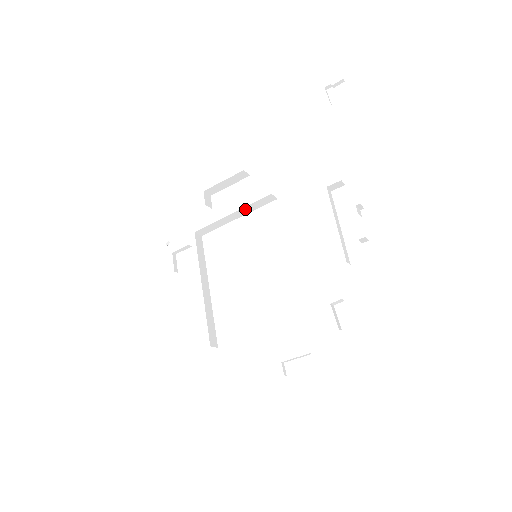
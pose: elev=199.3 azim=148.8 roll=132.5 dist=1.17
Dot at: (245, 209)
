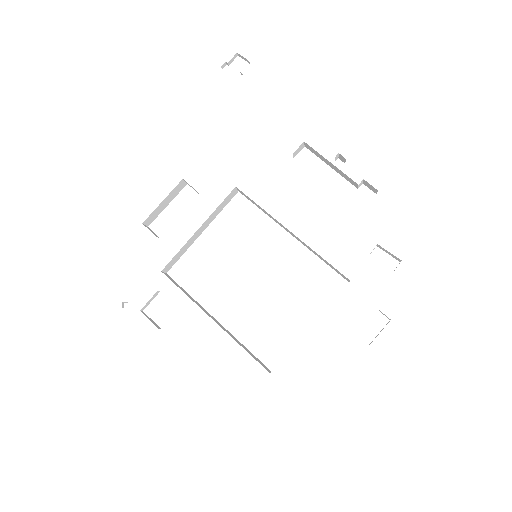
Dot at: (210, 217)
